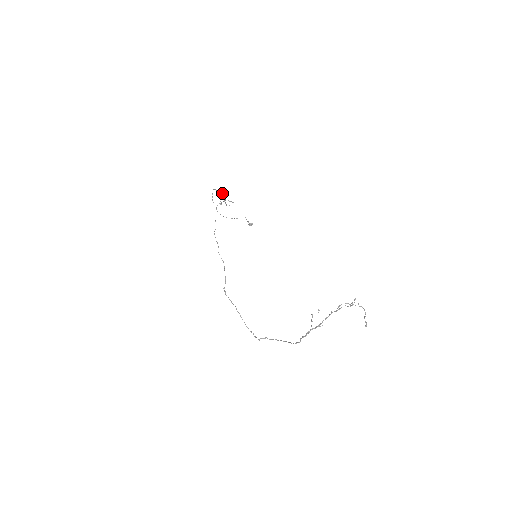
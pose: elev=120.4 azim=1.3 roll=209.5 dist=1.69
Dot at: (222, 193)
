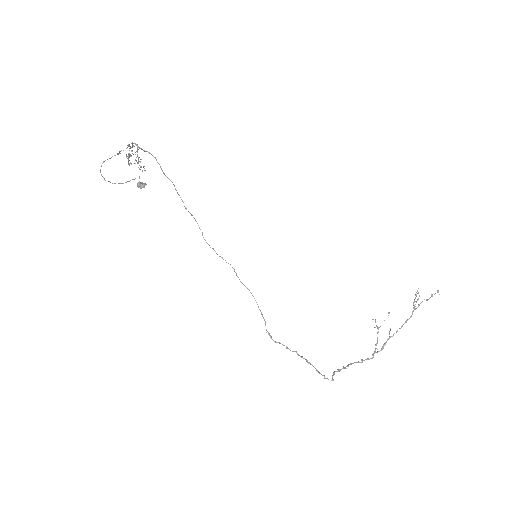
Dot at: occluded
